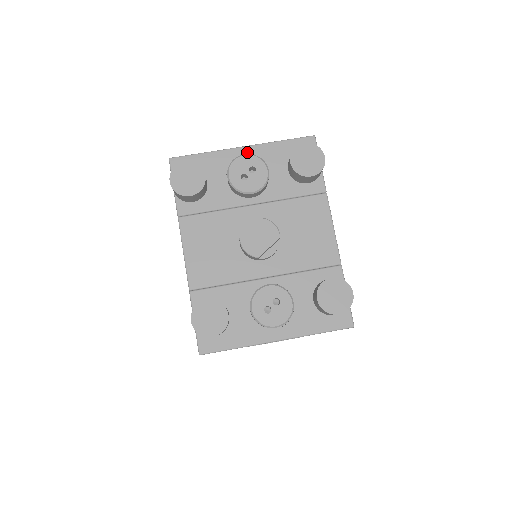
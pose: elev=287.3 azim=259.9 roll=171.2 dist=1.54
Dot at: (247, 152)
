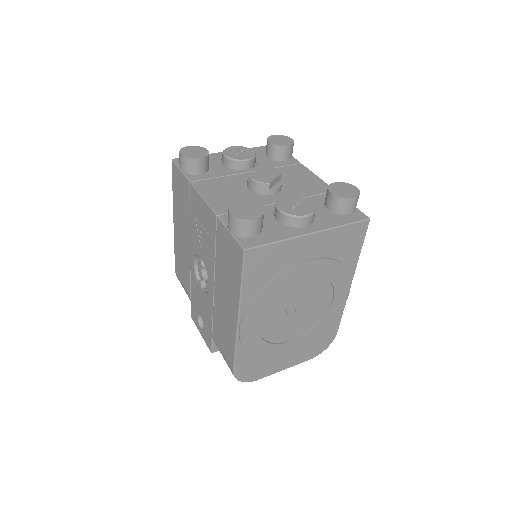
Dot at: occluded
